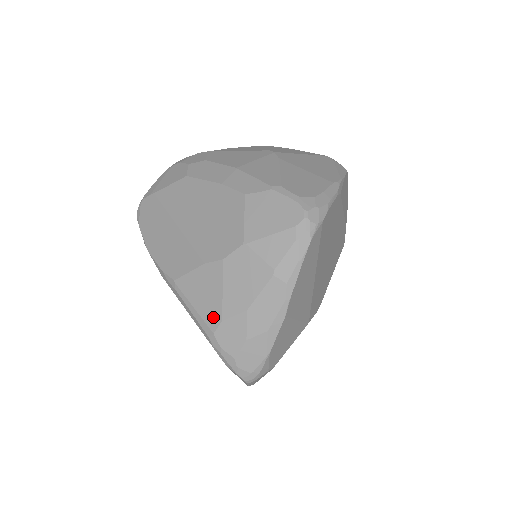
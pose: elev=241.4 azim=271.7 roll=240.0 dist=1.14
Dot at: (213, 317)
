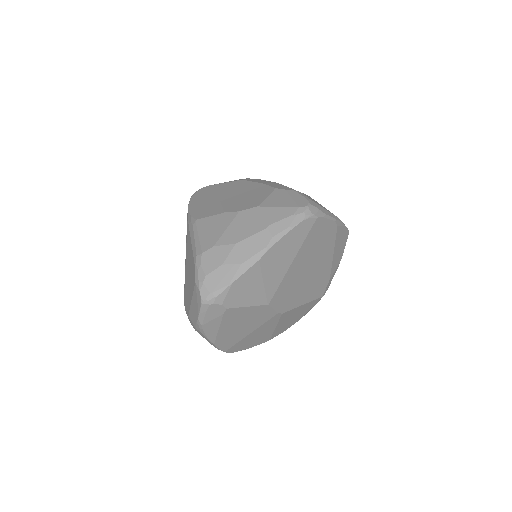
Dot at: (209, 243)
